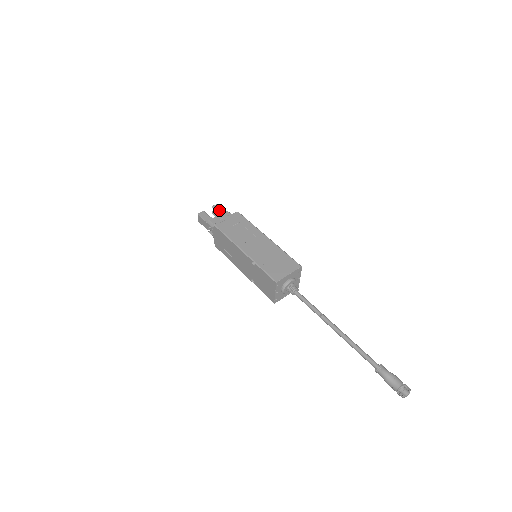
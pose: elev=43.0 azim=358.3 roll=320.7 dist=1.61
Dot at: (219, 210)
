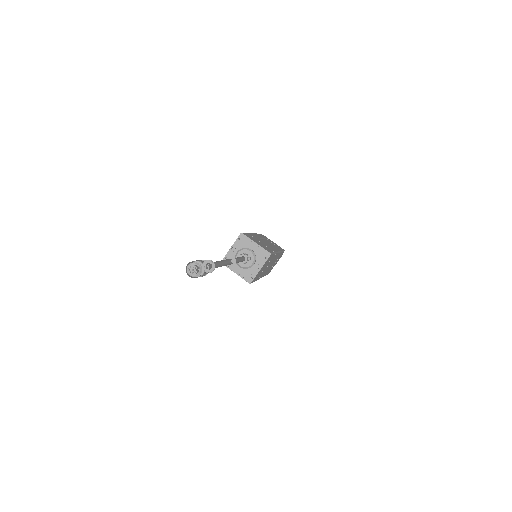
Dot at: occluded
